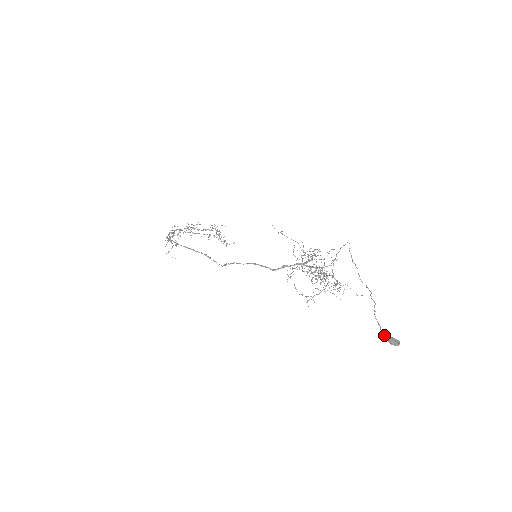
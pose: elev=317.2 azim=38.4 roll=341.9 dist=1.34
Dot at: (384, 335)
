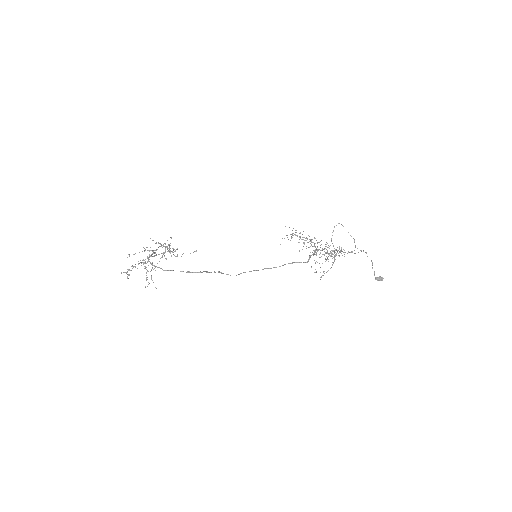
Dot at: (375, 277)
